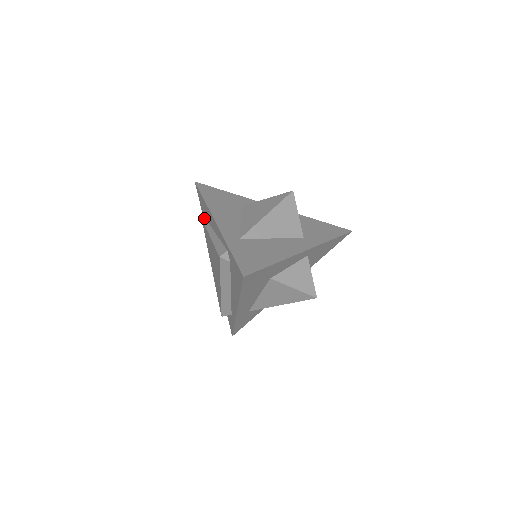
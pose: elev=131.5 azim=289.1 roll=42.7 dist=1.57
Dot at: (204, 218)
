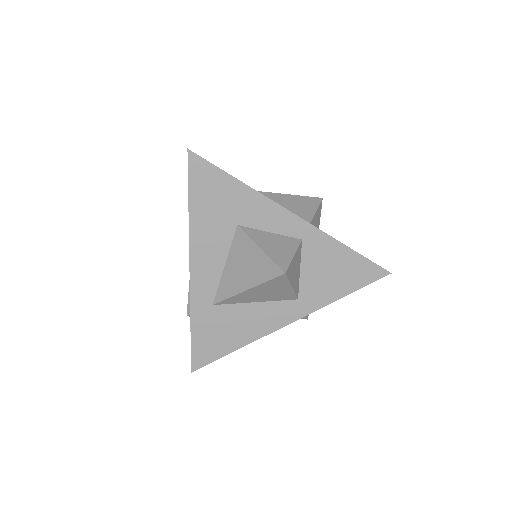
Dot at: occluded
